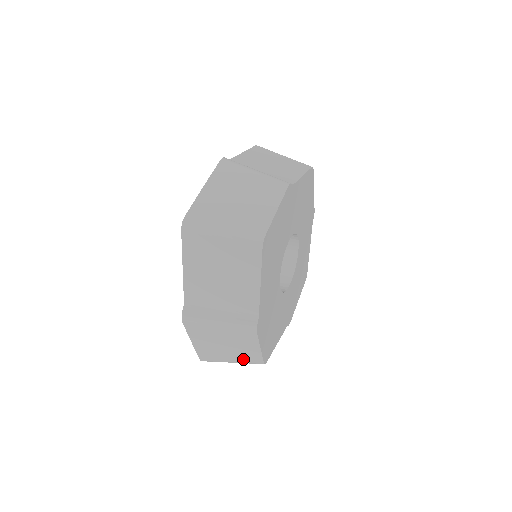
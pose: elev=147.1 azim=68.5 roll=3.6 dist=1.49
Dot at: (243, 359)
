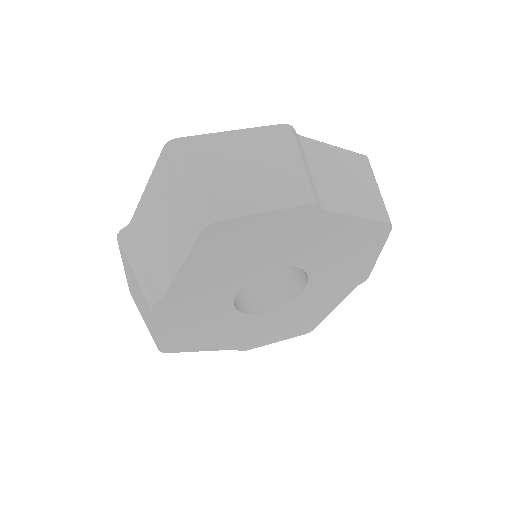
Dot at: occluded
